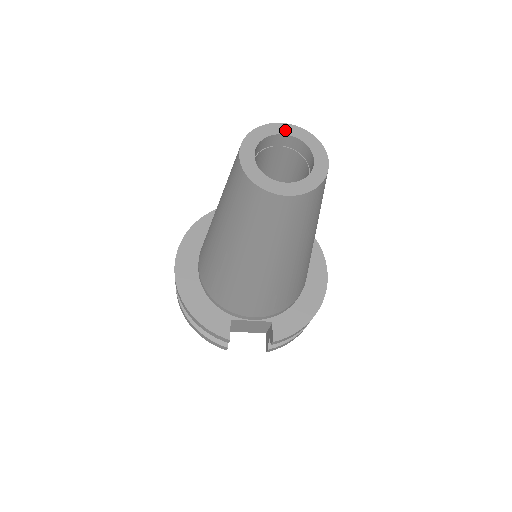
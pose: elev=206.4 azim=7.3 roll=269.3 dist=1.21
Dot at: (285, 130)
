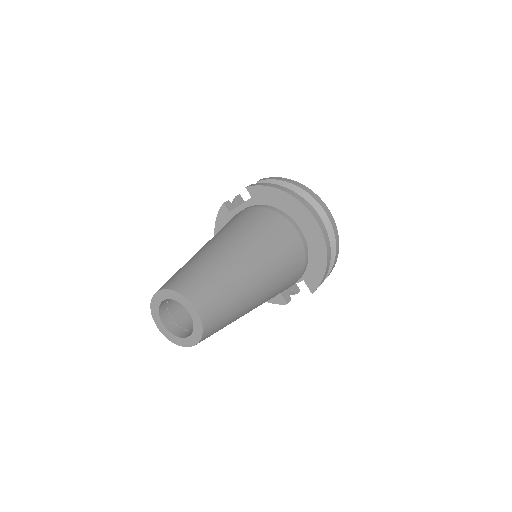
Dot at: (162, 297)
